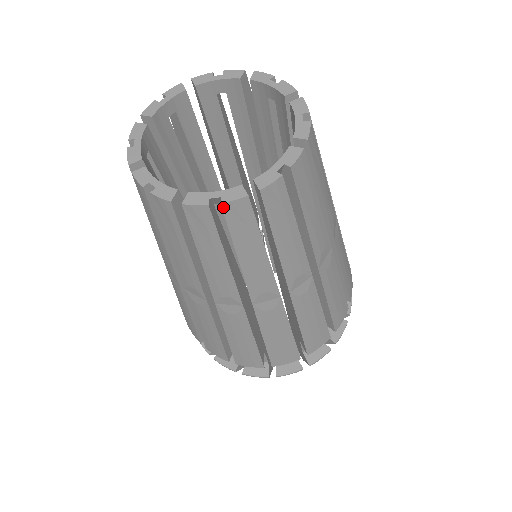
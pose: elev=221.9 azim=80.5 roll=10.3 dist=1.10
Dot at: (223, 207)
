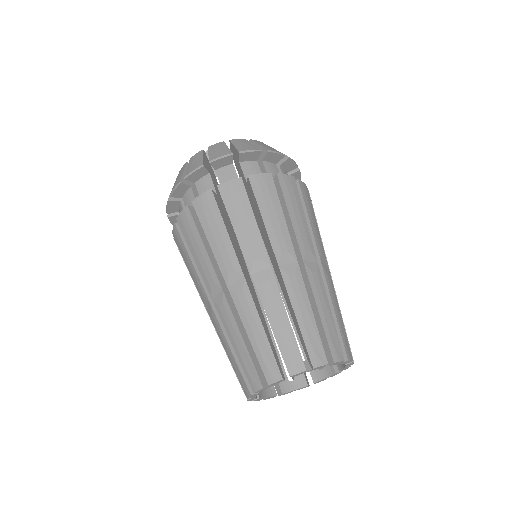
Dot at: occluded
